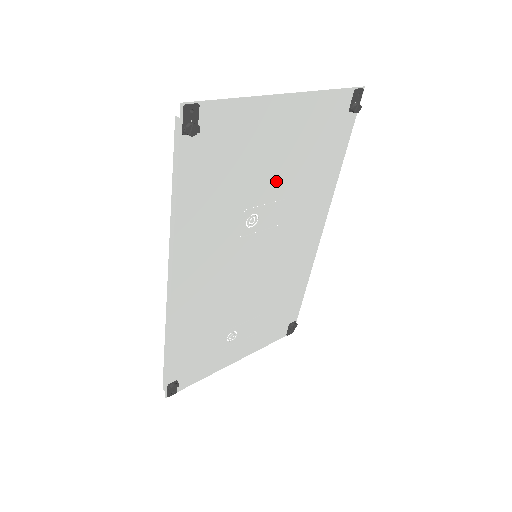
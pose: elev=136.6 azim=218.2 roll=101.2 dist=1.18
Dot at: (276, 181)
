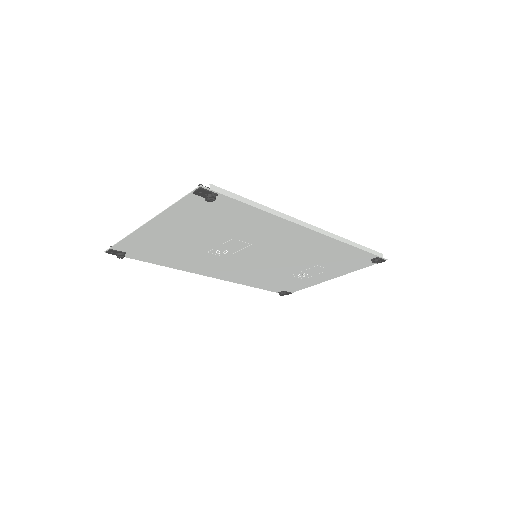
Dot at: (209, 239)
